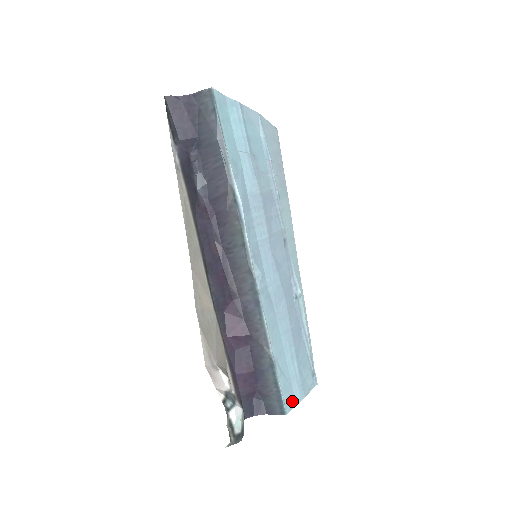
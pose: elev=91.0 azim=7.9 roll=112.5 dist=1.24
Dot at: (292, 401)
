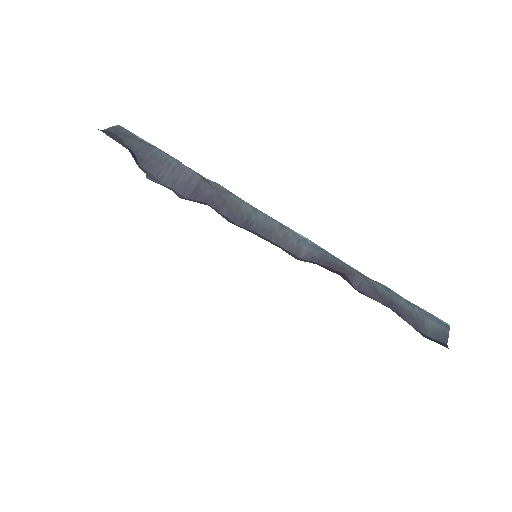
Dot at: occluded
